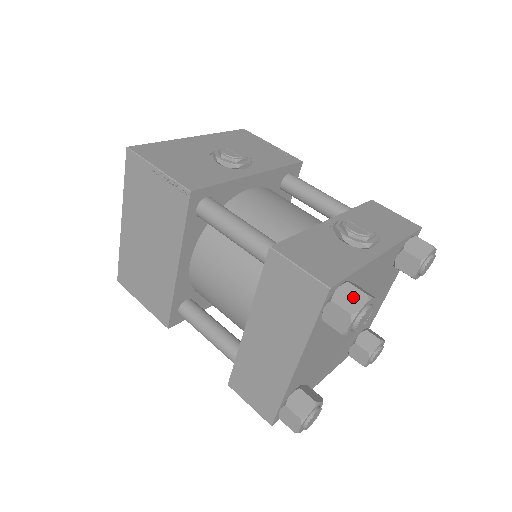
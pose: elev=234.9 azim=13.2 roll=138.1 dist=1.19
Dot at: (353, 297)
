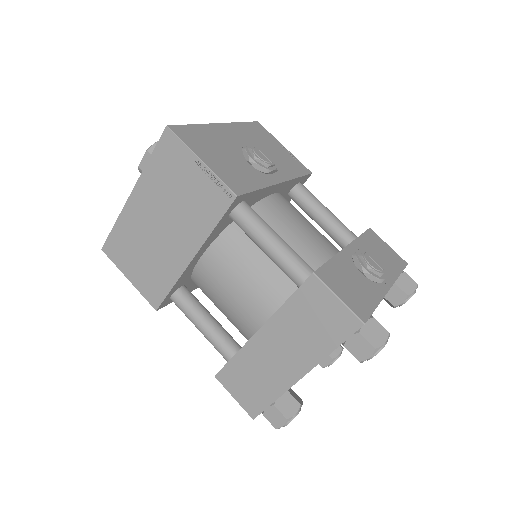
Dot at: (377, 332)
